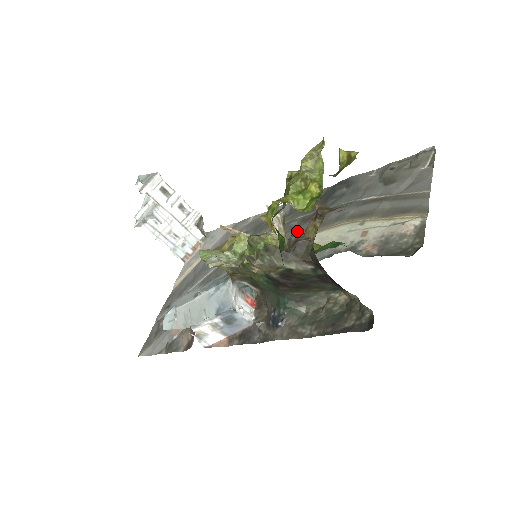
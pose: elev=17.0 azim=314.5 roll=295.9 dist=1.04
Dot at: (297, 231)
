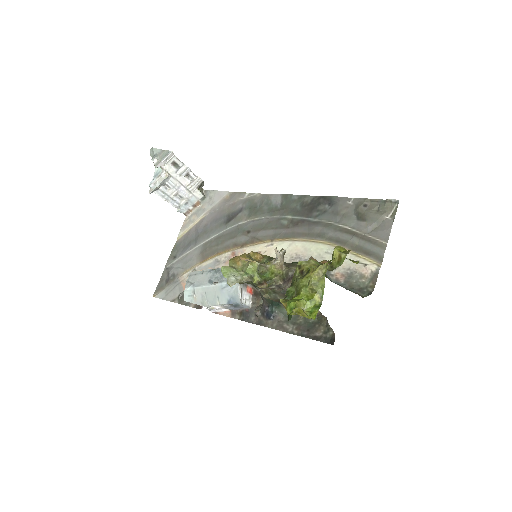
Dot at: (286, 231)
